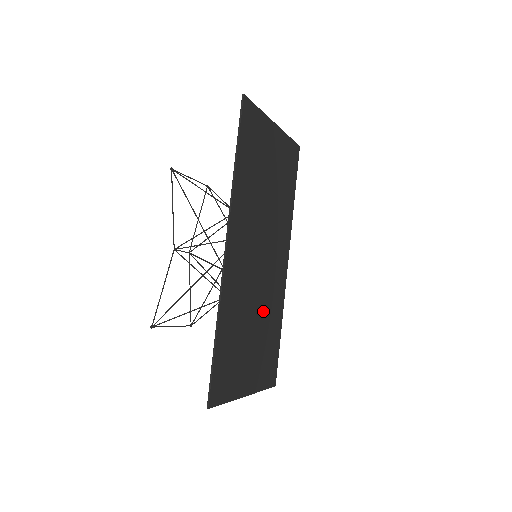
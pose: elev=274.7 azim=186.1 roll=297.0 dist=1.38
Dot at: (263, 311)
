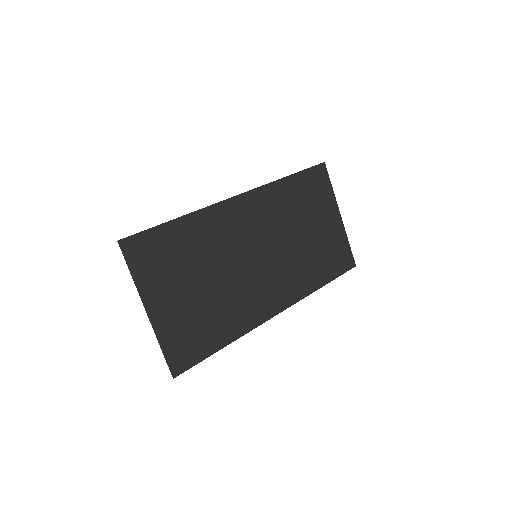
Dot at: (225, 291)
